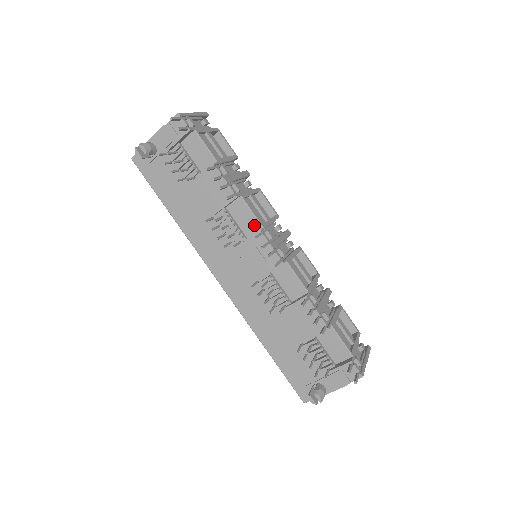
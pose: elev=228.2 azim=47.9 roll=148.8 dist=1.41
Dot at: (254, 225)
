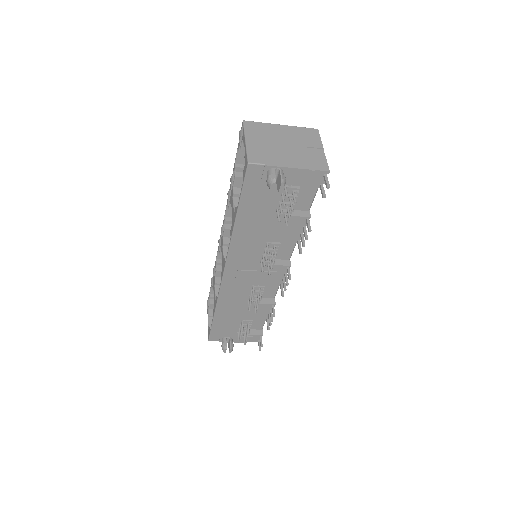
Dot at: (287, 256)
